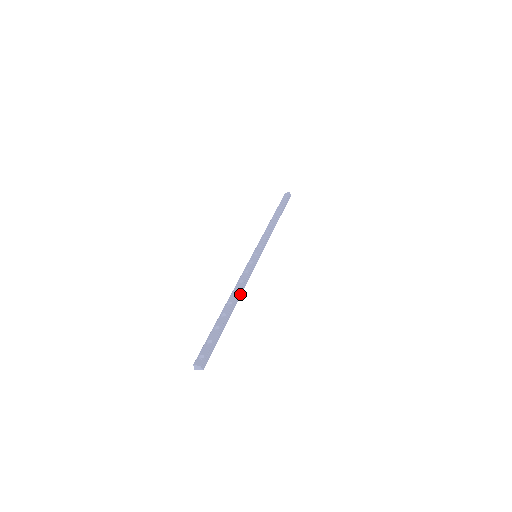
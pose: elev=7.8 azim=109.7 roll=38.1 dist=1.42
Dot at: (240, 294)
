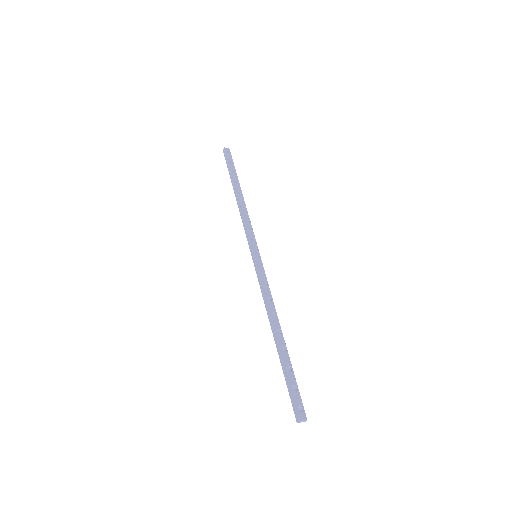
Dot at: (276, 316)
